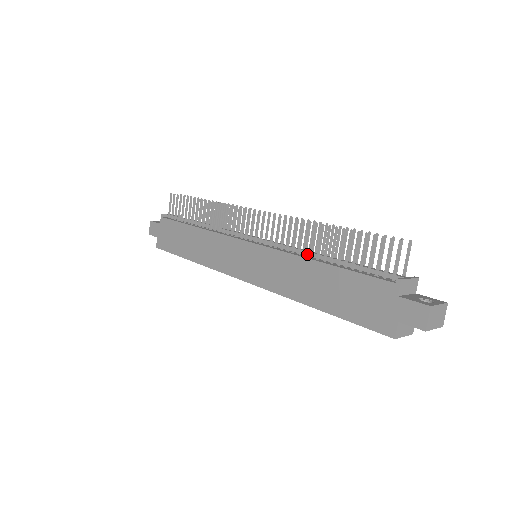
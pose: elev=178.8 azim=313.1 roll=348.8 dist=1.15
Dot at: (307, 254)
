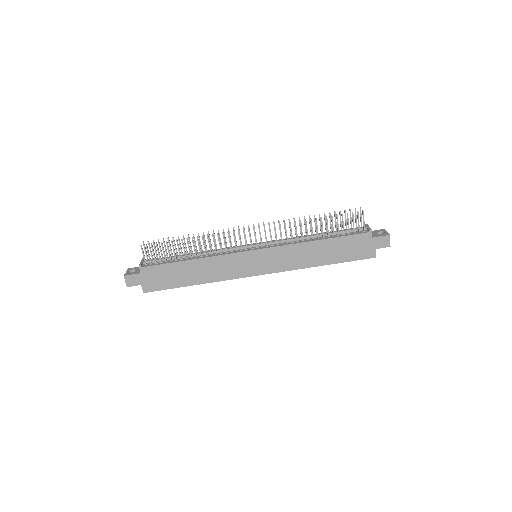
Dot at: (301, 239)
